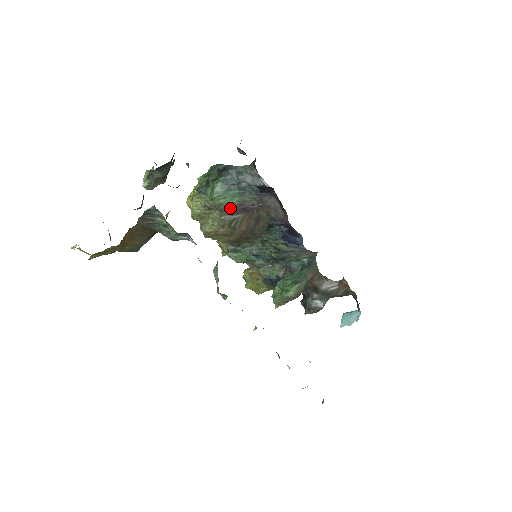
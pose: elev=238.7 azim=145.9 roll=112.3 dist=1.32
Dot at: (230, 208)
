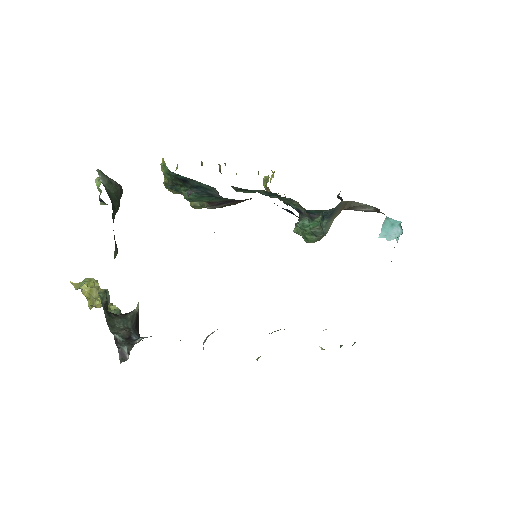
Dot at: (213, 203)
